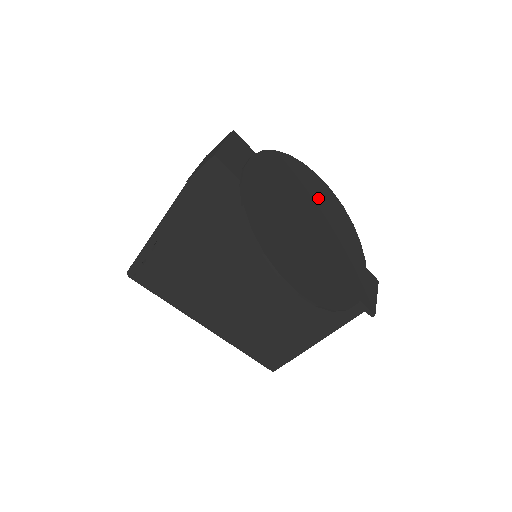
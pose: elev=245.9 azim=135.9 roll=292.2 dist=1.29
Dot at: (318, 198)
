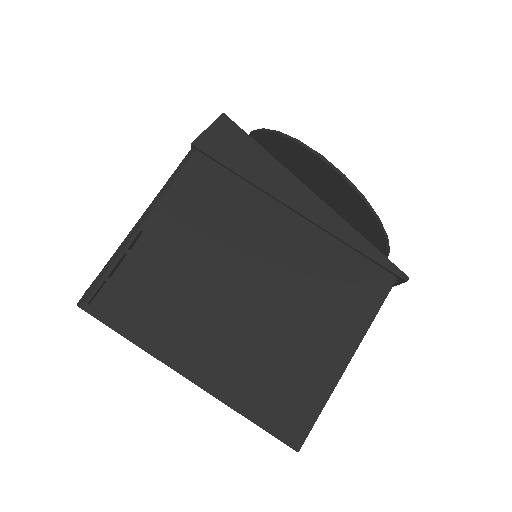
Dot at: occluded
